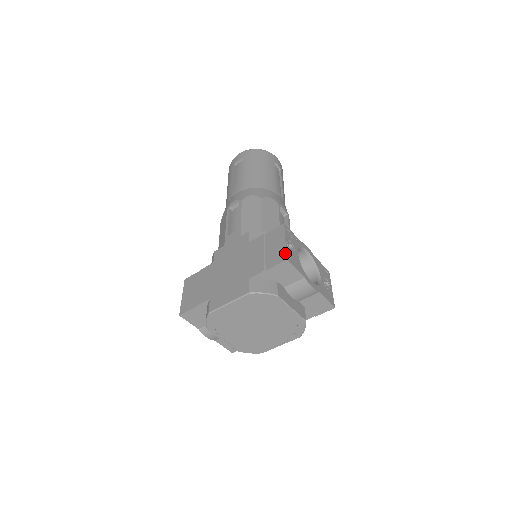
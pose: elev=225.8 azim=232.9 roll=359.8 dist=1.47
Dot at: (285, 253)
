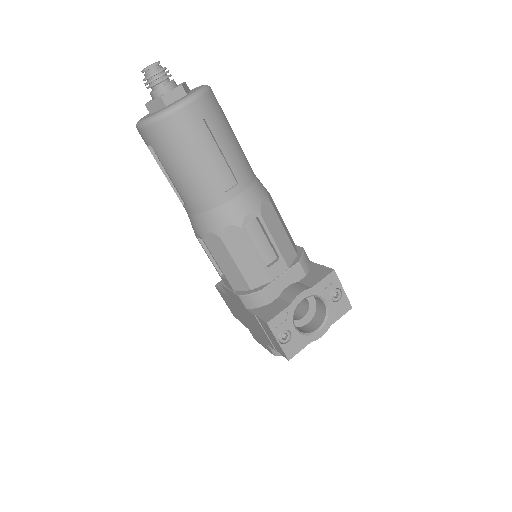
Dot at: (284, 354)
